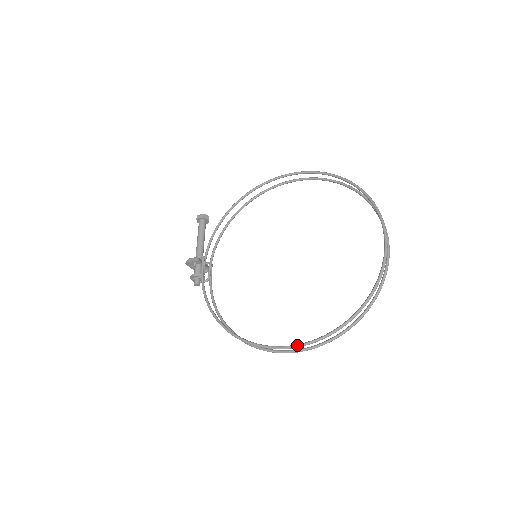
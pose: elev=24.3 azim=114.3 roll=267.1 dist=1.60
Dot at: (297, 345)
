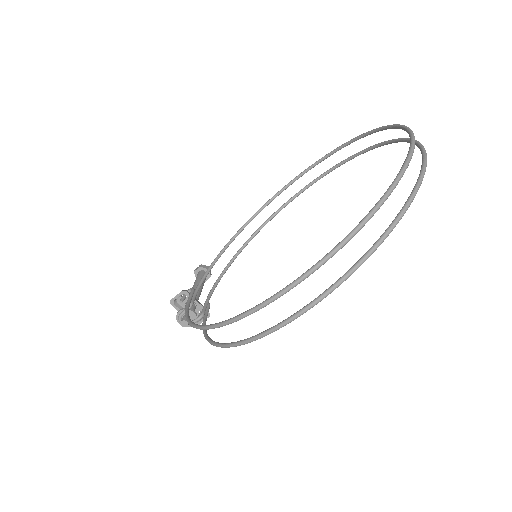
Dot at: occluded
